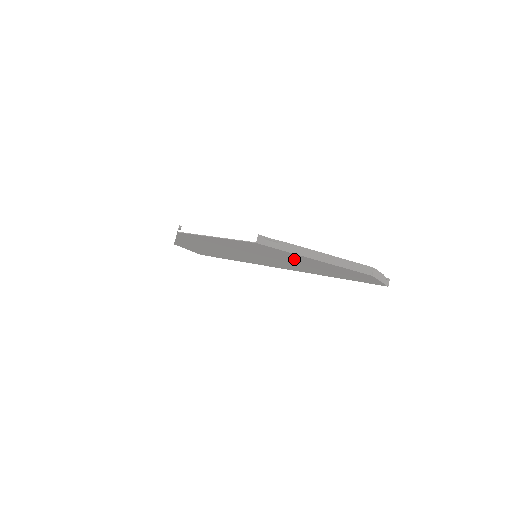
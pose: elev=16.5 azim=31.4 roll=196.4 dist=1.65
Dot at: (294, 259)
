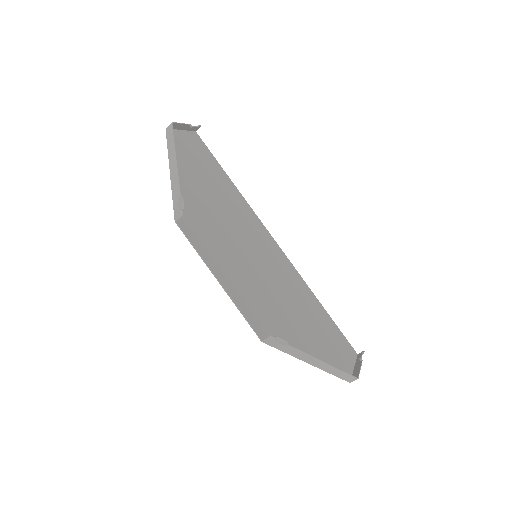
Dot at: (292, 323)
